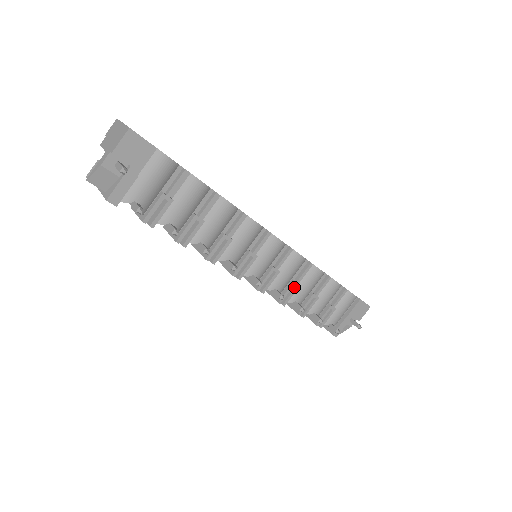
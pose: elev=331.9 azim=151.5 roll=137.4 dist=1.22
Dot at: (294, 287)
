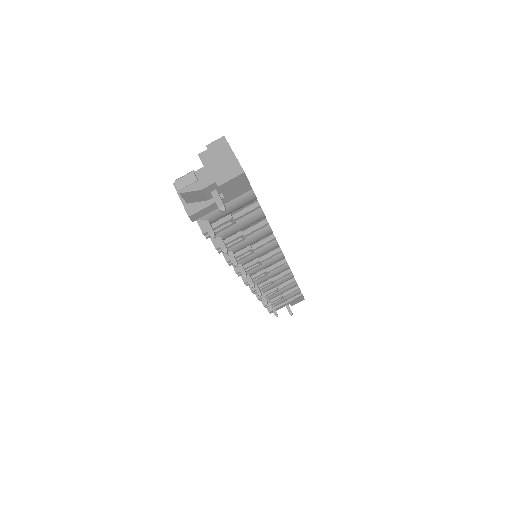
Dot at: (269, 283)
